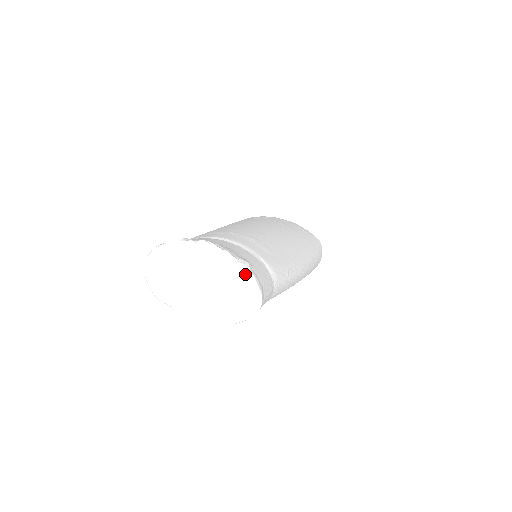
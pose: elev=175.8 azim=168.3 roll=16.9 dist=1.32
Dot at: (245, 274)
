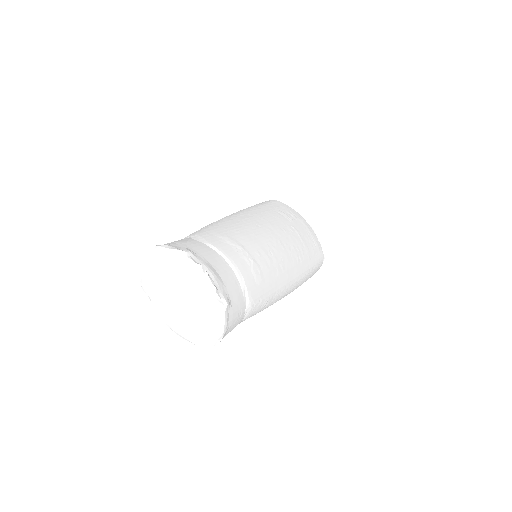
Dot at: (219, 314)
